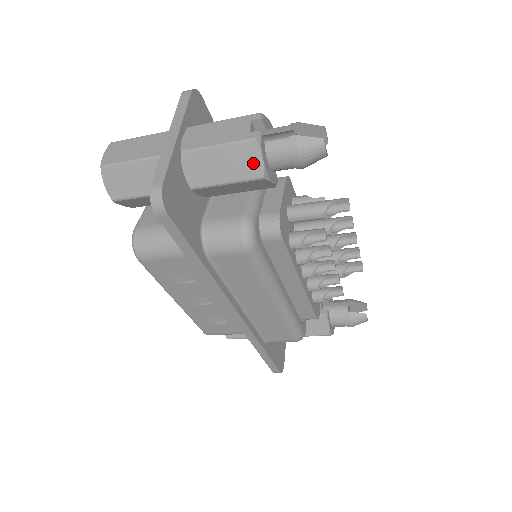
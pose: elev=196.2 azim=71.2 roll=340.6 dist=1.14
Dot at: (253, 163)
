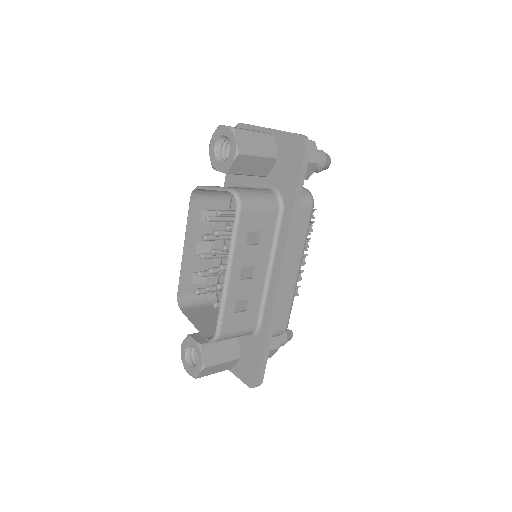
Dot at: (314, 153)
